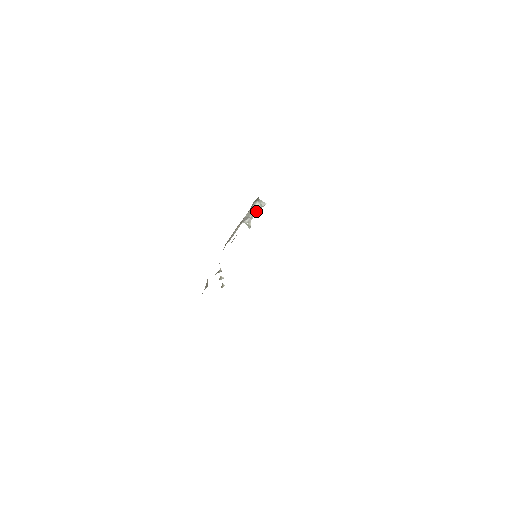
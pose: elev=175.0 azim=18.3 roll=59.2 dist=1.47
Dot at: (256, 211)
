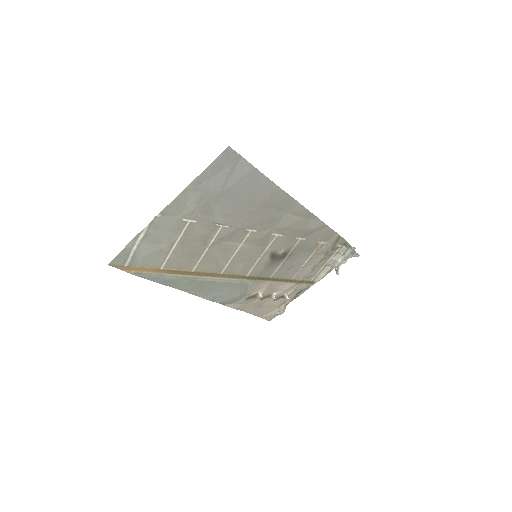
Dot at: (346, 258)
